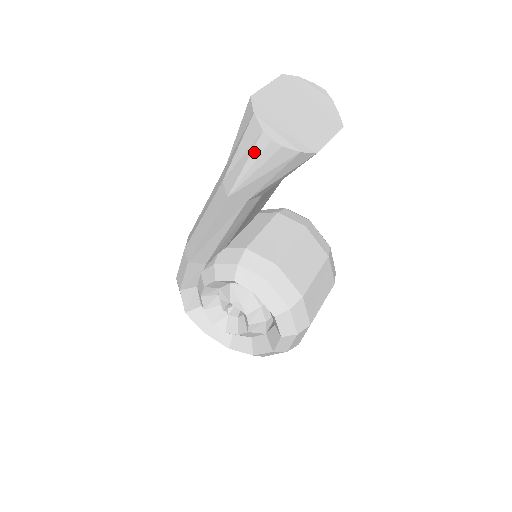
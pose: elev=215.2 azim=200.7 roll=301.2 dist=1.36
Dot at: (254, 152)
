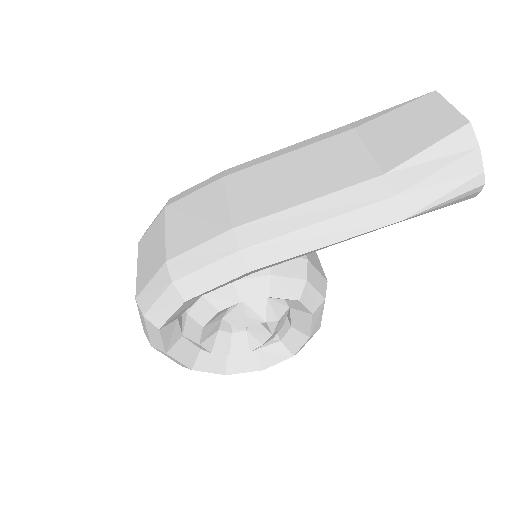
Dot at: (462, 187)
